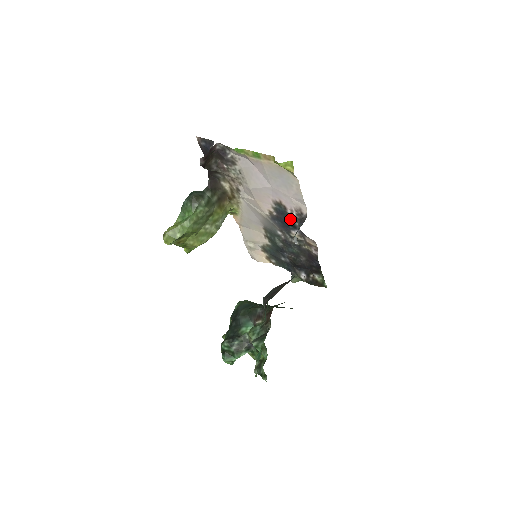
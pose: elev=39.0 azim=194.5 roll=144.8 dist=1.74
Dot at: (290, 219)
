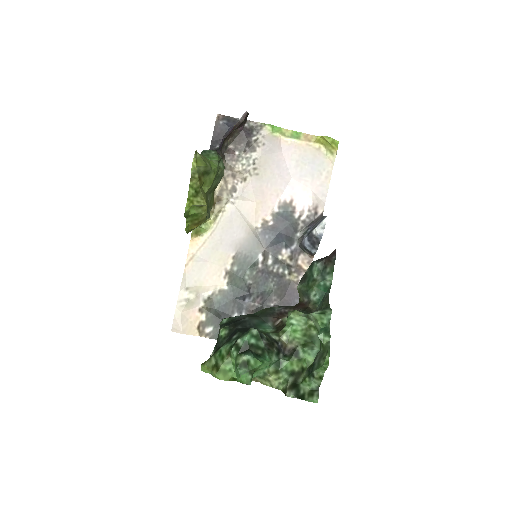
Dot at: (292, 227)
